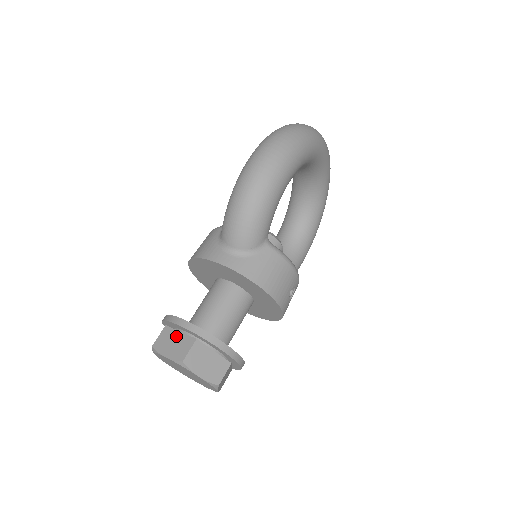
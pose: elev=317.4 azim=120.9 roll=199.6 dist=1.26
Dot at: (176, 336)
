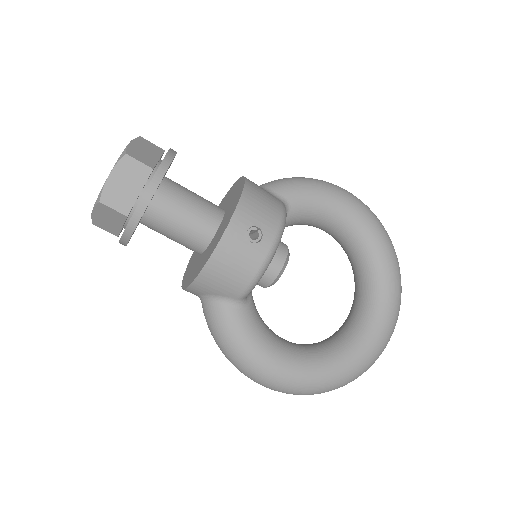
Dot at: occluded
